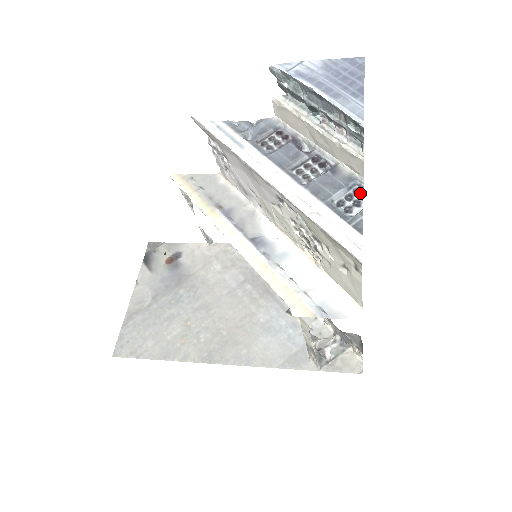
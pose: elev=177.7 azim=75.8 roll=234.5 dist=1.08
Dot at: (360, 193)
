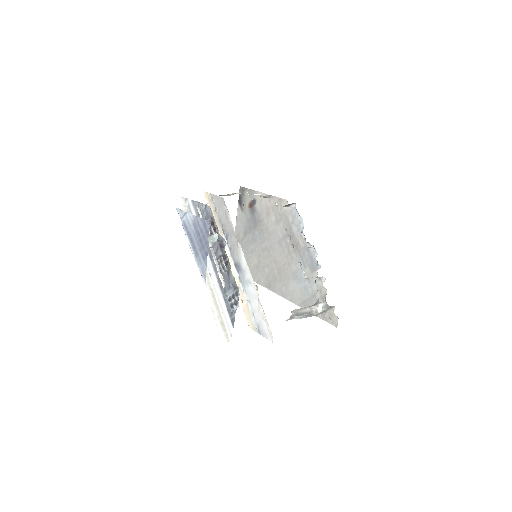
Dot at: (237, 296)
